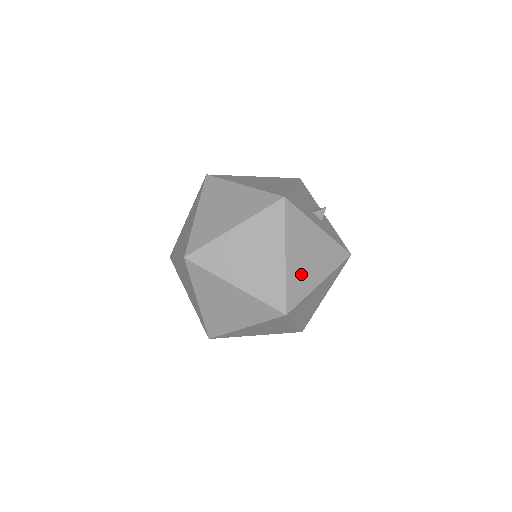
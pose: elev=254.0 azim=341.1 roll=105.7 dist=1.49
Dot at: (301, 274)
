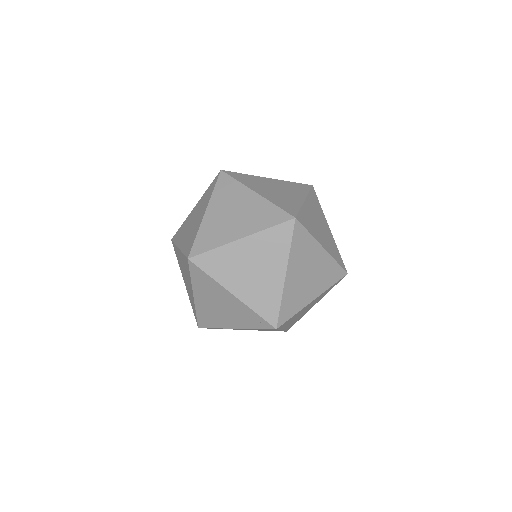
Dot at: occluded
